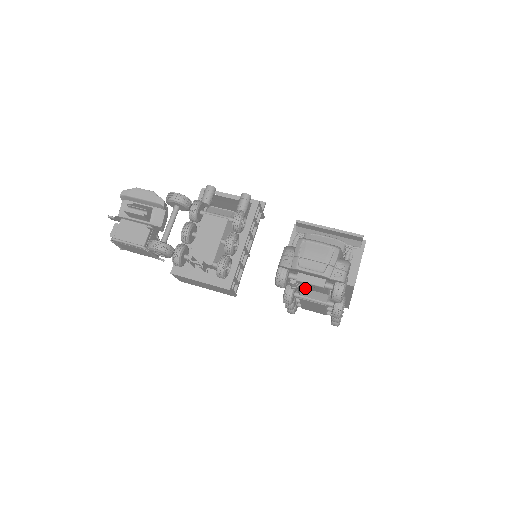
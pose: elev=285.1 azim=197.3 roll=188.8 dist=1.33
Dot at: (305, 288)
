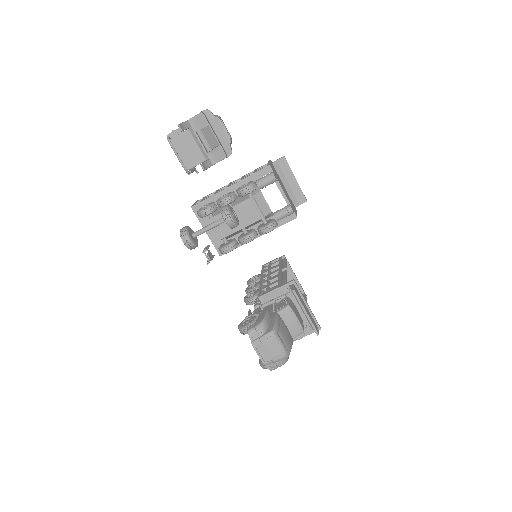
Dot at: occluded
